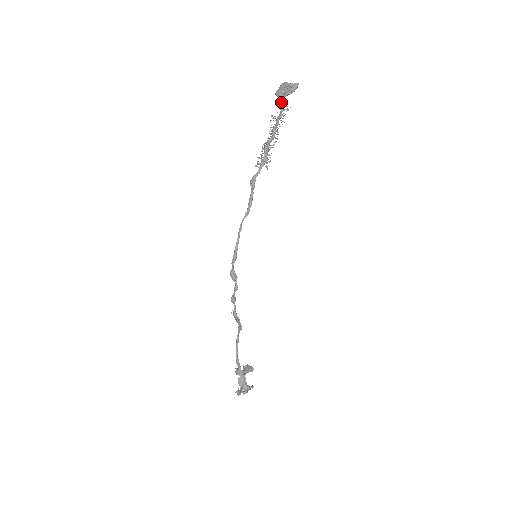
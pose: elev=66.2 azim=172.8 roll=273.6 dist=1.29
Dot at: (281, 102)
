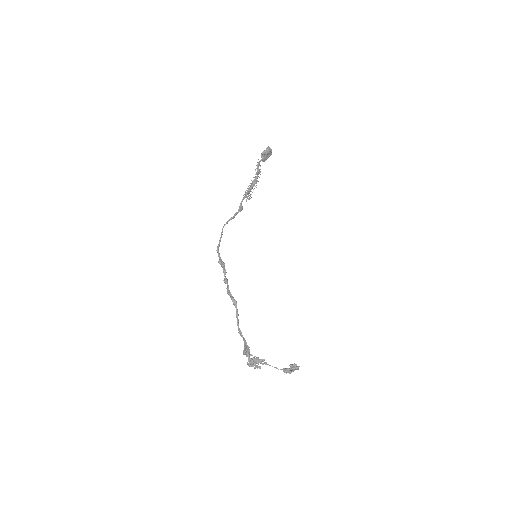
Dot at: (259, 162)
